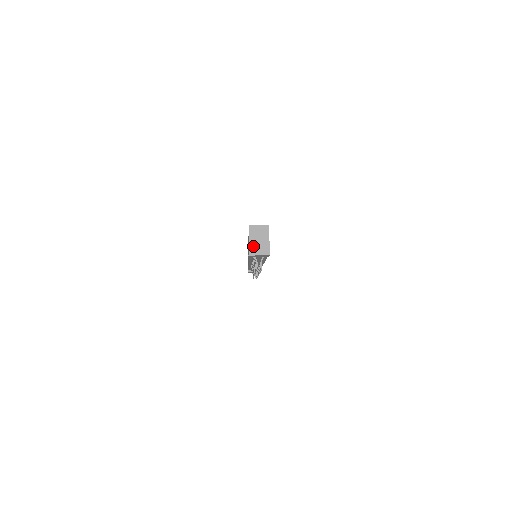
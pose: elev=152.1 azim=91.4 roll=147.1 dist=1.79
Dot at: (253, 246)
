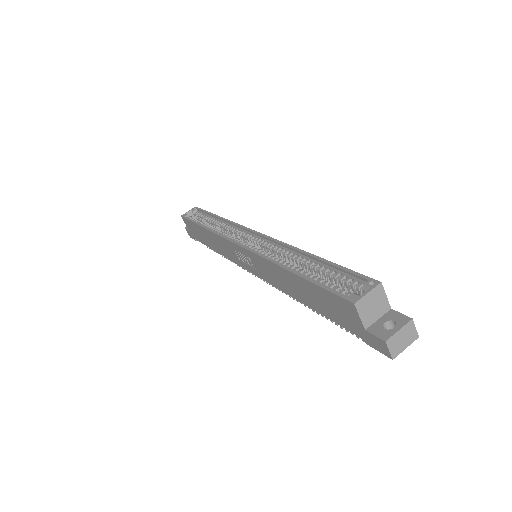
Dot at: (393, 343)
